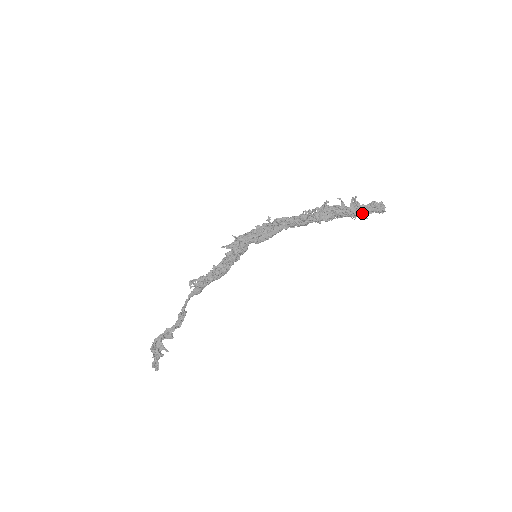
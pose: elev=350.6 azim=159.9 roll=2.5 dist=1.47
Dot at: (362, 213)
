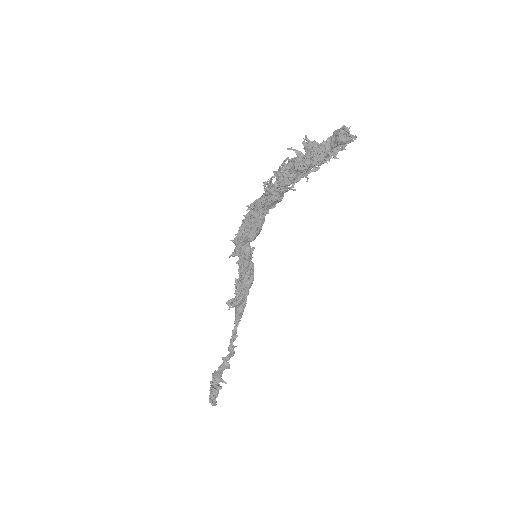
Dot at: (320, 154)
